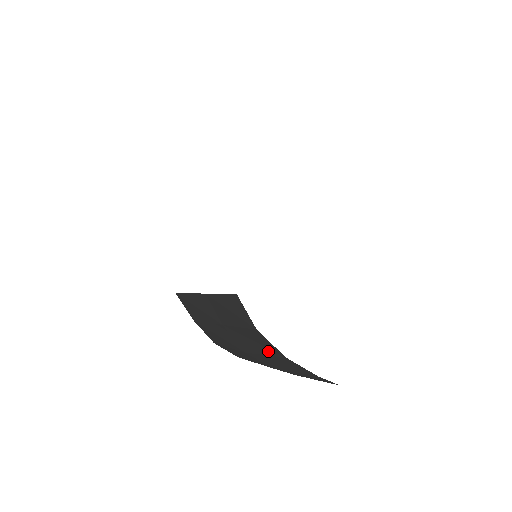
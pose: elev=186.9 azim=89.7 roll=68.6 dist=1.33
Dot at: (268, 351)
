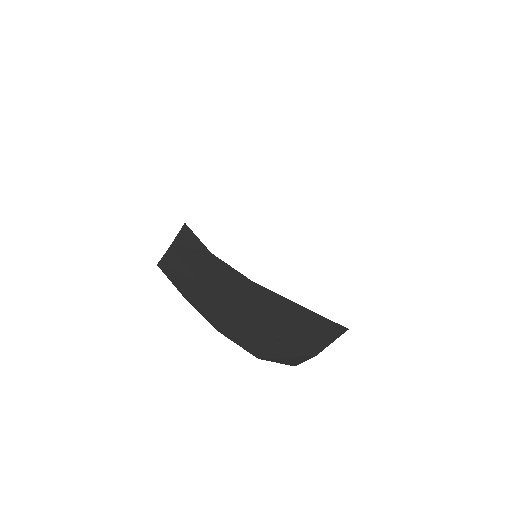
Dot at: (240, 287)
